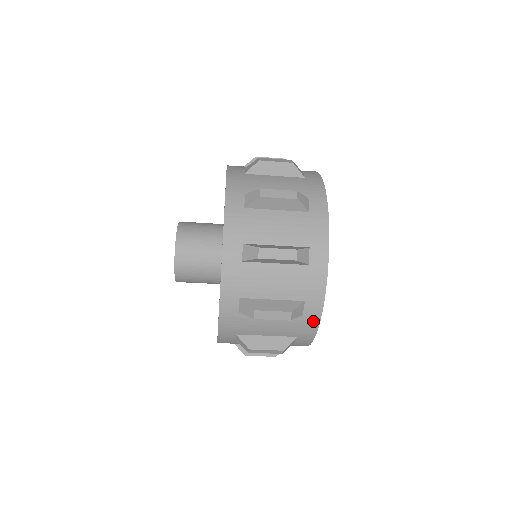
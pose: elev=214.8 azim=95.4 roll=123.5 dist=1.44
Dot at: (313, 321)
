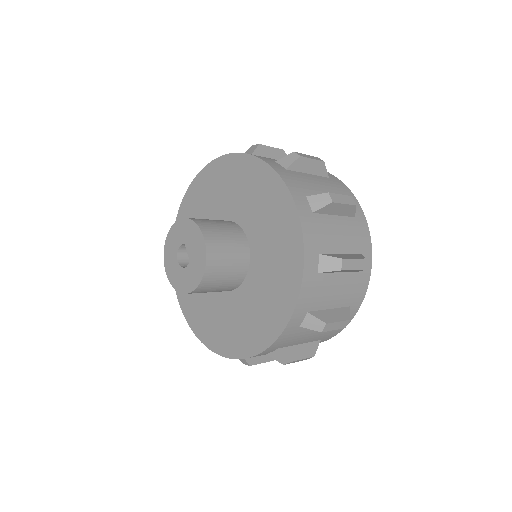
Dot at: (366, 279)
